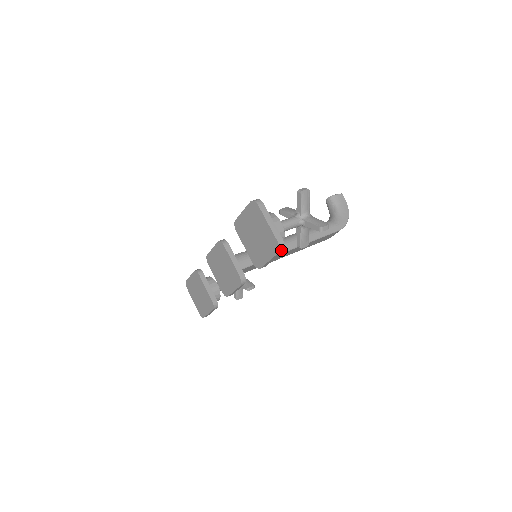
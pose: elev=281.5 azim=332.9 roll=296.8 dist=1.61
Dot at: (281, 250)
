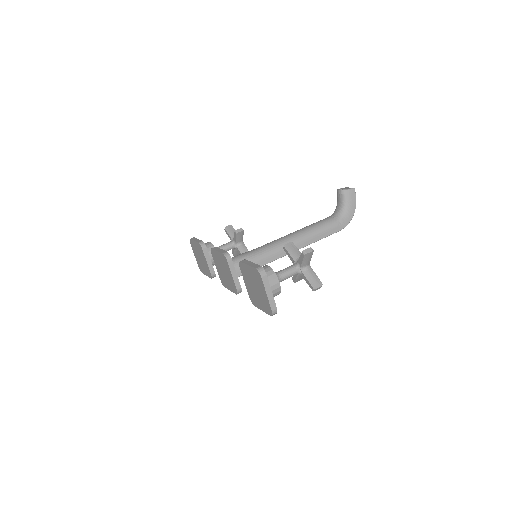
Dot at: (273, 314)
